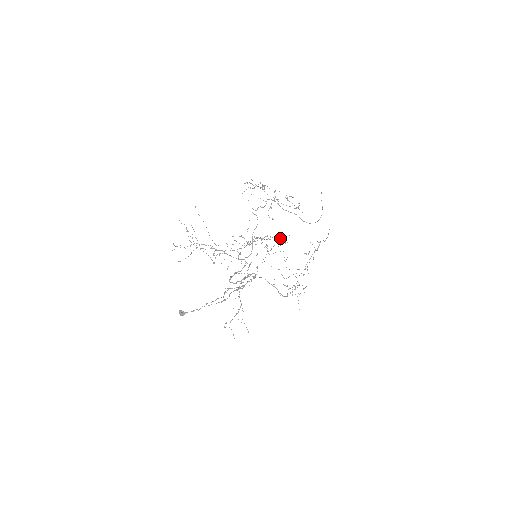
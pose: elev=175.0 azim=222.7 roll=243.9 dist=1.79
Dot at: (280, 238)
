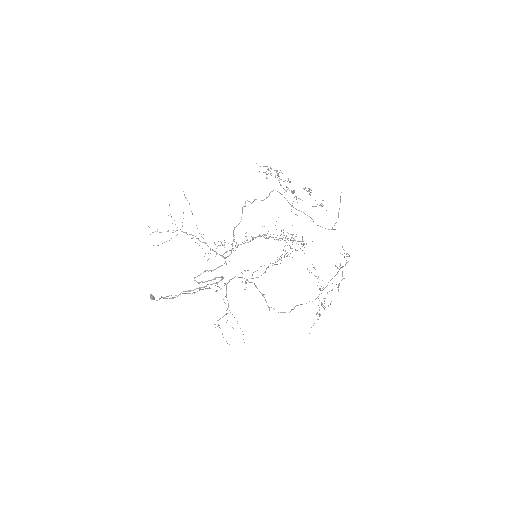
Dot at: (302, 240)
